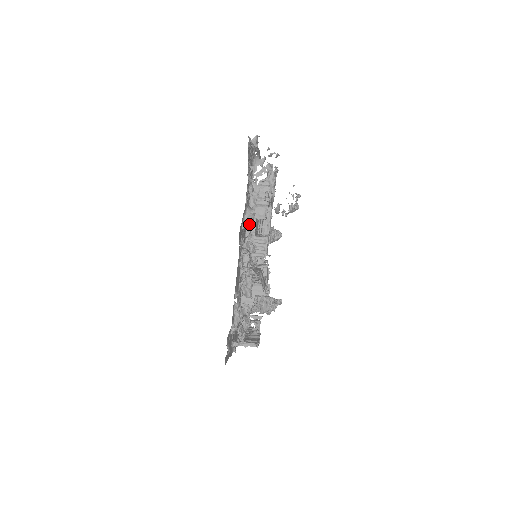
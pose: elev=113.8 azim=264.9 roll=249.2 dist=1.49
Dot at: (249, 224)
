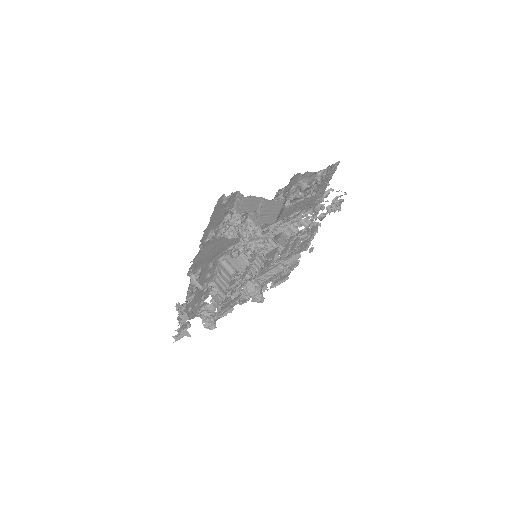
Dot at: (276, 229)
